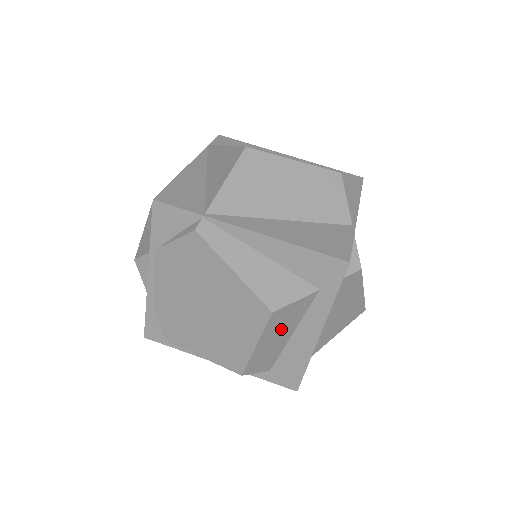
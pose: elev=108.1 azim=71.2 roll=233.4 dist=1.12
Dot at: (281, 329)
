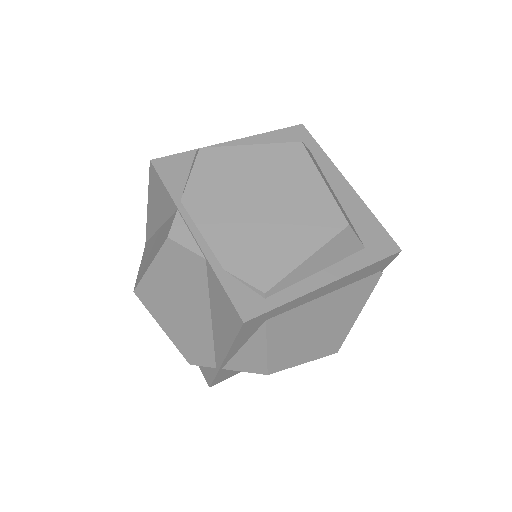
Dot at: (323, 177)
